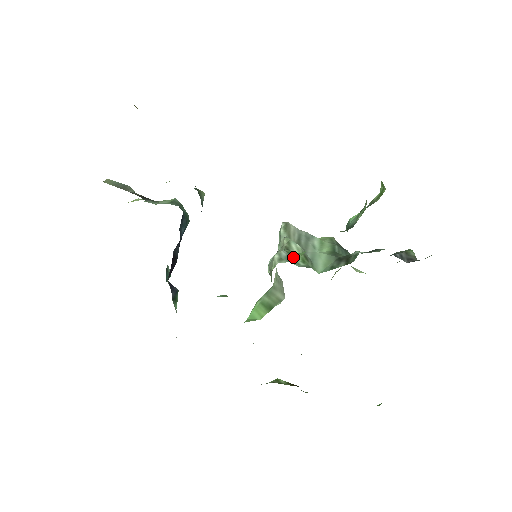
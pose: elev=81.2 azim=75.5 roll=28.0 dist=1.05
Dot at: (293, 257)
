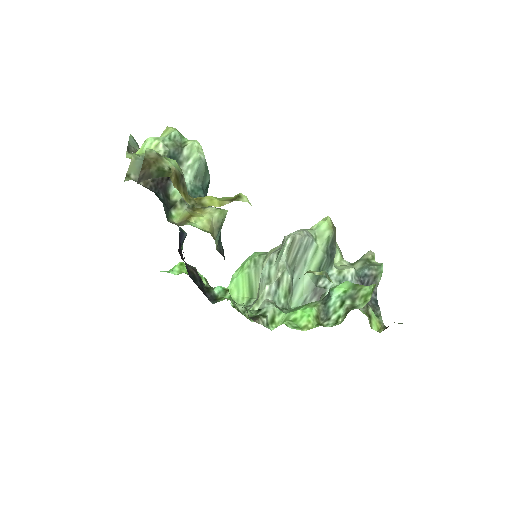
Dot at: (279, 292)
